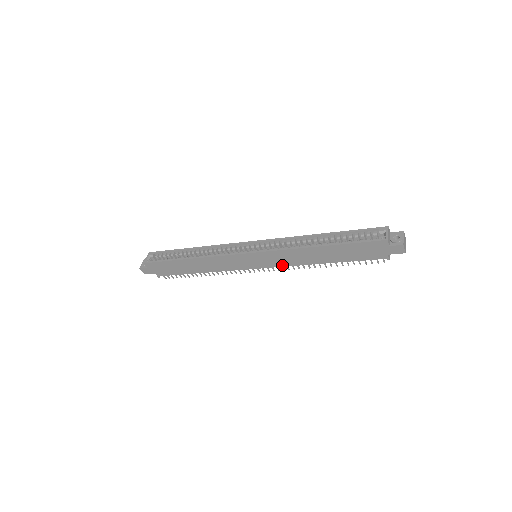
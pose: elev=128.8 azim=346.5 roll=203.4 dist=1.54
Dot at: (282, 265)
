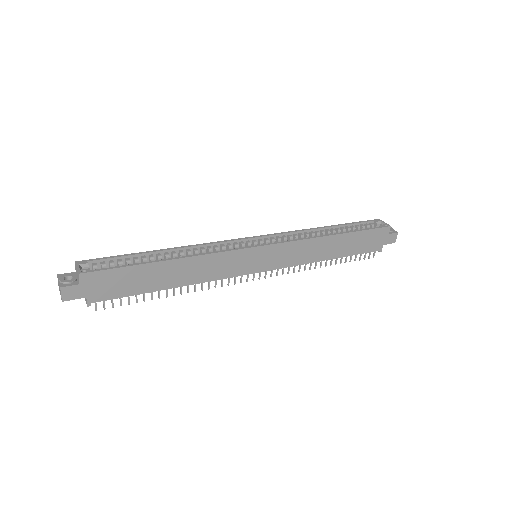
Dot at: (288, 265)
